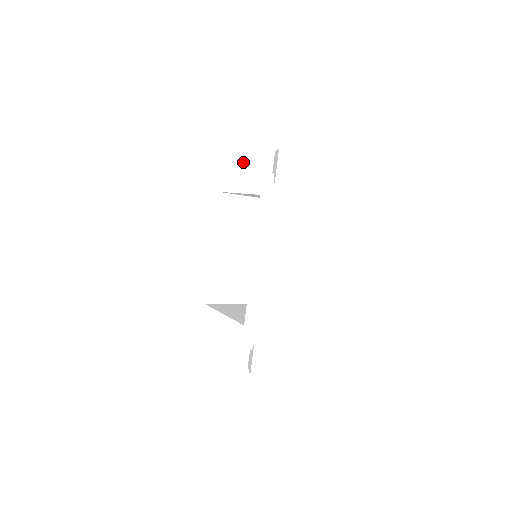
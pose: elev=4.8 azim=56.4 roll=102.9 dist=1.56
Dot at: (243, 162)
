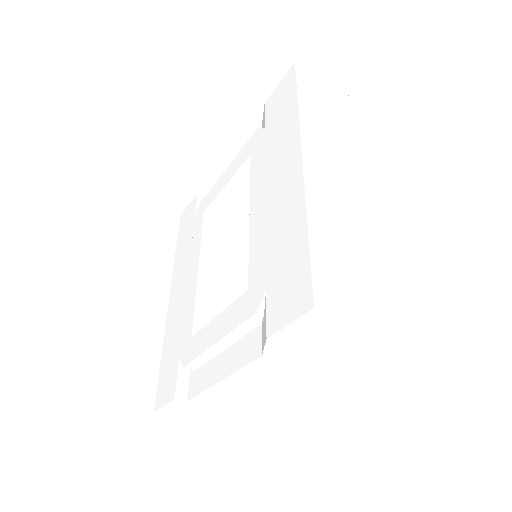
Dot at: occluded
